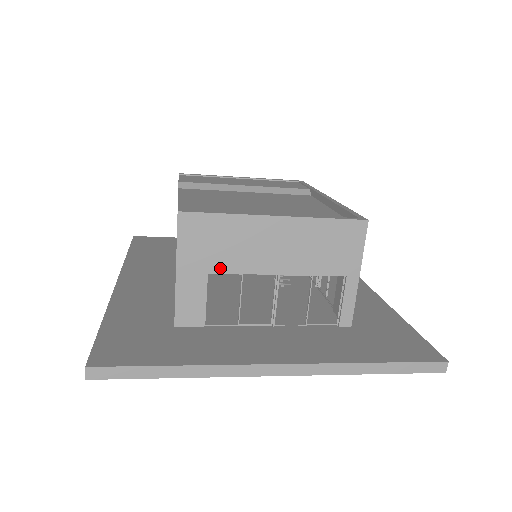
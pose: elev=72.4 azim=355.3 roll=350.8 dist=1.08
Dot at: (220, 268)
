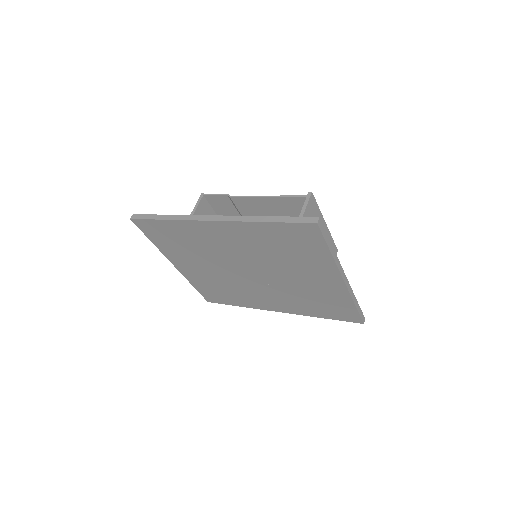
Dot at: occluded
